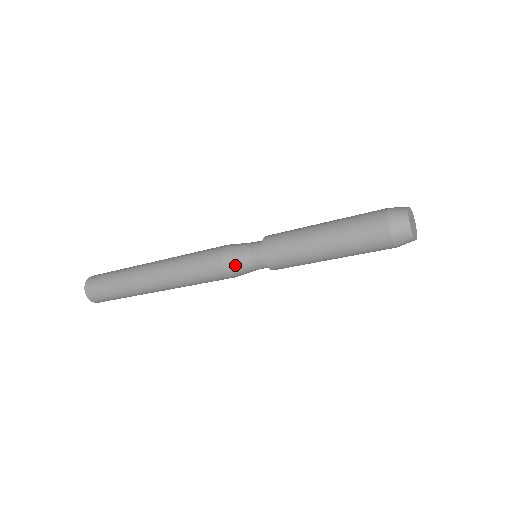
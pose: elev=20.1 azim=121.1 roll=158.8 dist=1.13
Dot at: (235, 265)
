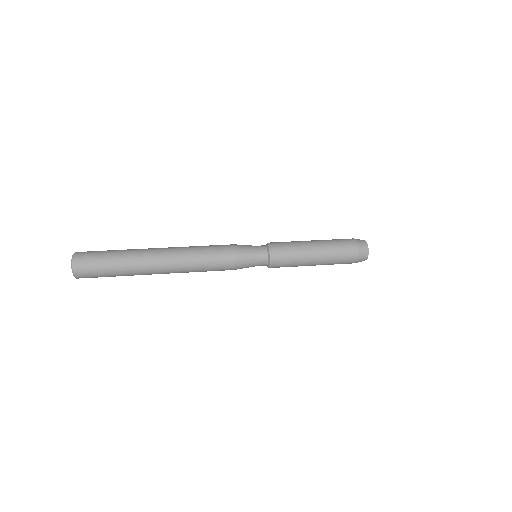
Dot at: (245, 260)
